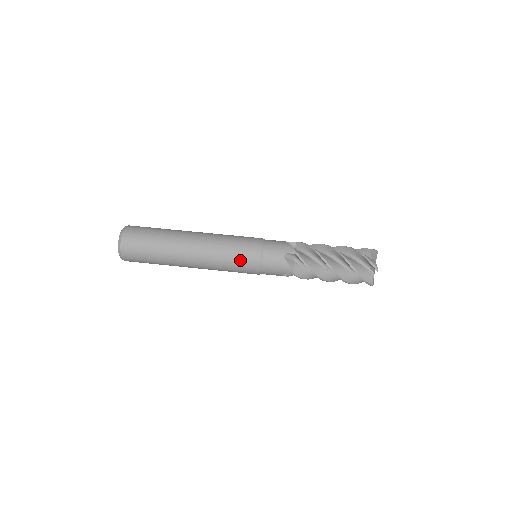
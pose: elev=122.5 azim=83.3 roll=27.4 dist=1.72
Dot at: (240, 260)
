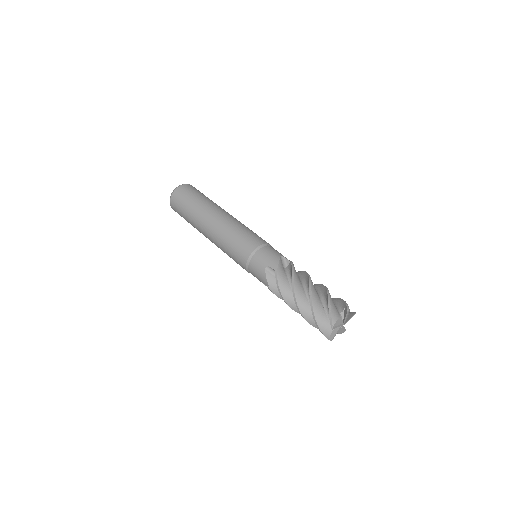
Dot at: (235, 252)
